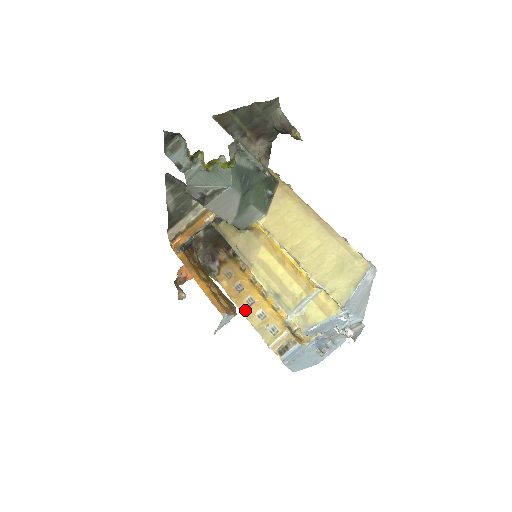
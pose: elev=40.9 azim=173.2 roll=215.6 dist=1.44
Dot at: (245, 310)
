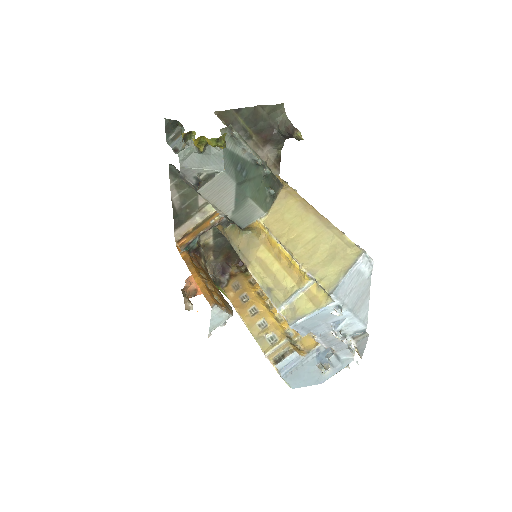
Dot at: (247, 319)
